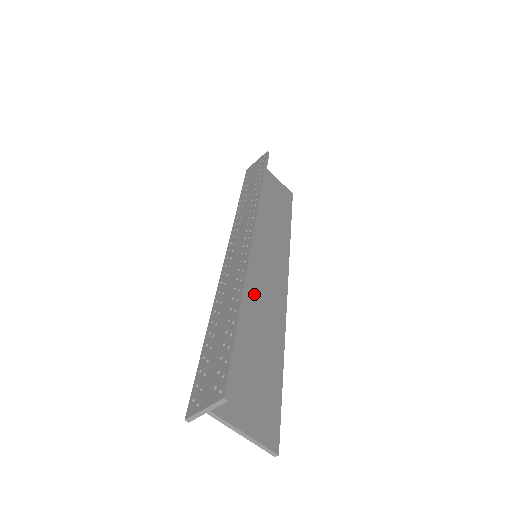
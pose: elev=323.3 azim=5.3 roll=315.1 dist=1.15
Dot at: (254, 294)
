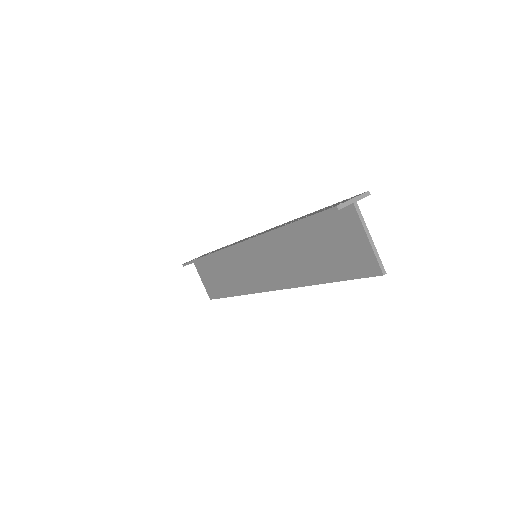
Dot at: (283, 251)
